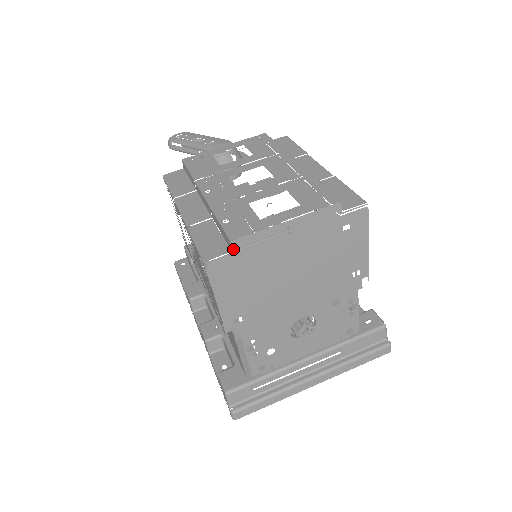
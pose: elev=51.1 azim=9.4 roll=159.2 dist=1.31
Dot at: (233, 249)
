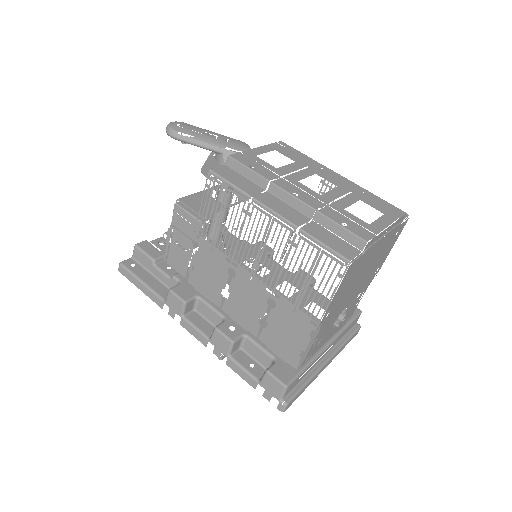
Dot at: (364, 250)
